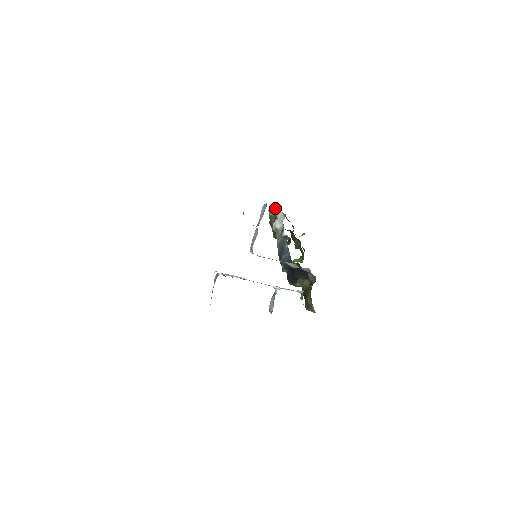
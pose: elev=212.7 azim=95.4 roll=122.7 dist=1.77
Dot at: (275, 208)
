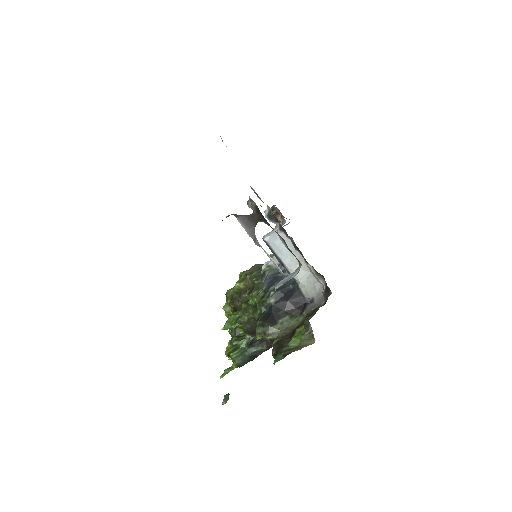
Dot at: occluded
